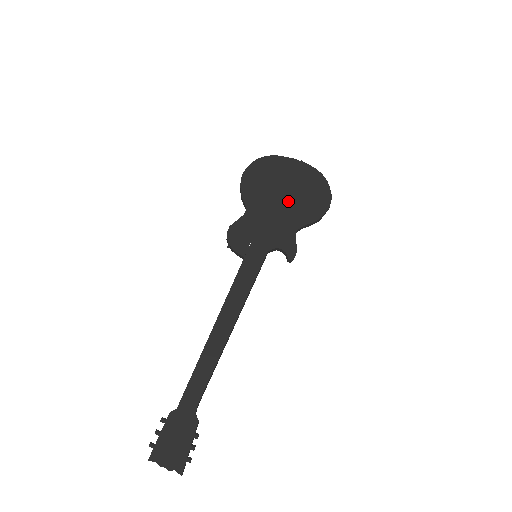
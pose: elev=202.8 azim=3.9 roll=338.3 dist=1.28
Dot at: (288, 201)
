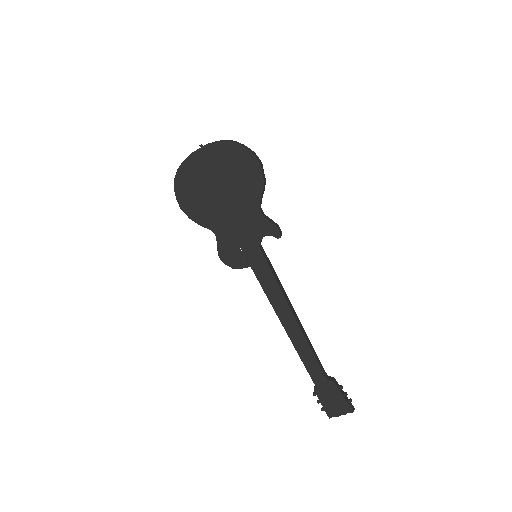
Dot at: (229, 194)
